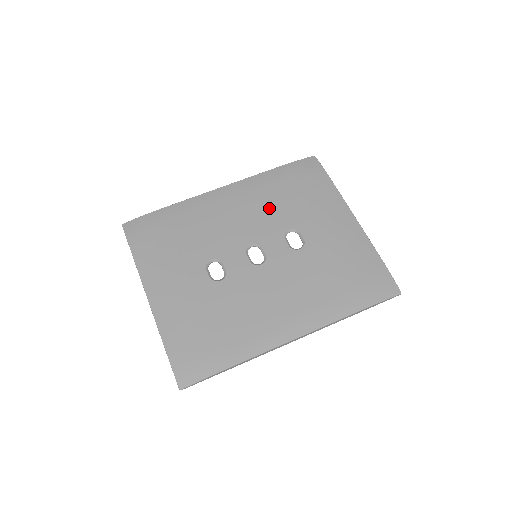
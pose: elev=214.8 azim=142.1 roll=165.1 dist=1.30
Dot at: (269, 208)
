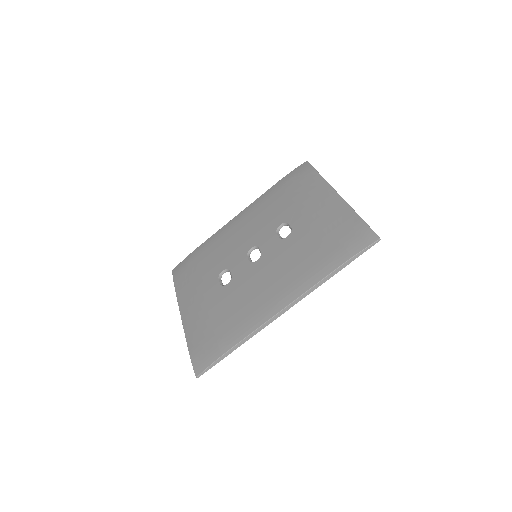
Dot at: (266, 216)
